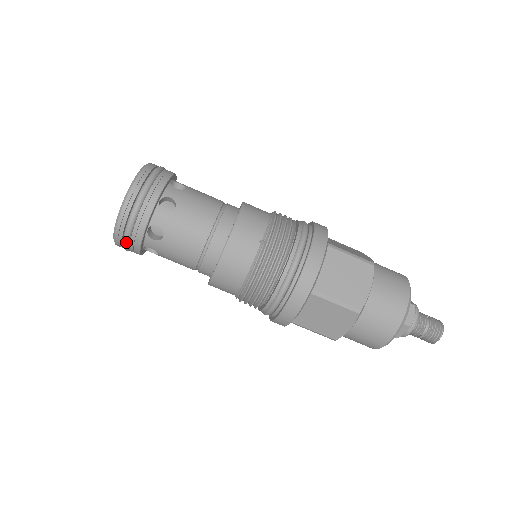
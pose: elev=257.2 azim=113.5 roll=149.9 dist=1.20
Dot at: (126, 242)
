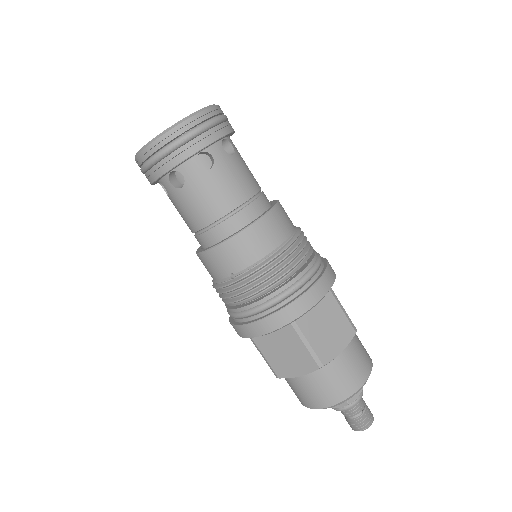
Dot at: occluded
